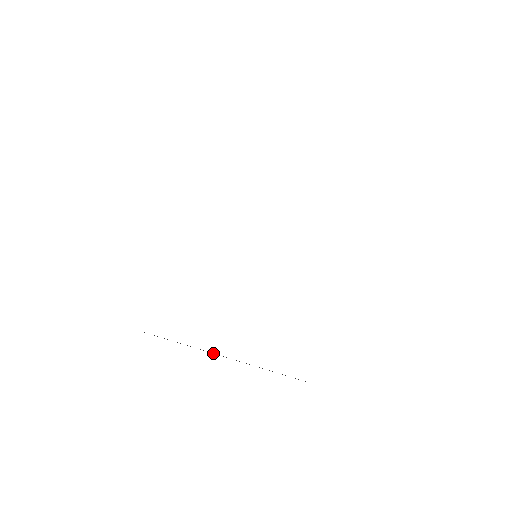
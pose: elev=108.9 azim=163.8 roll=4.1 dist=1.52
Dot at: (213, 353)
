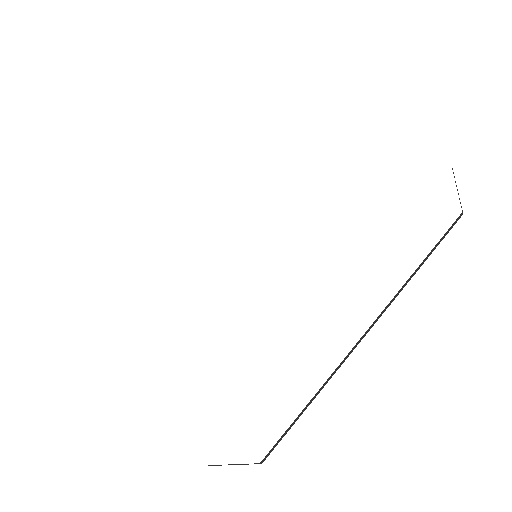
Dot at: occluded
